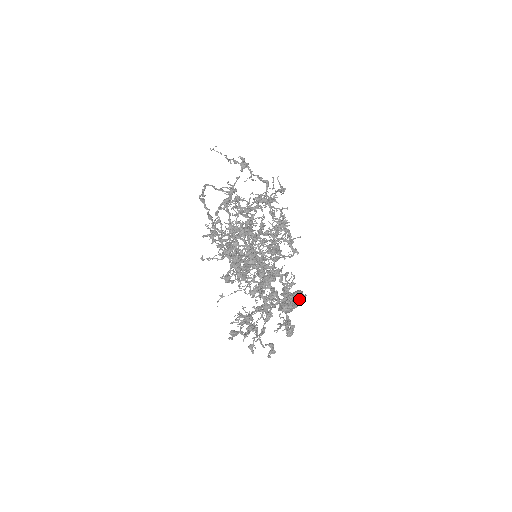
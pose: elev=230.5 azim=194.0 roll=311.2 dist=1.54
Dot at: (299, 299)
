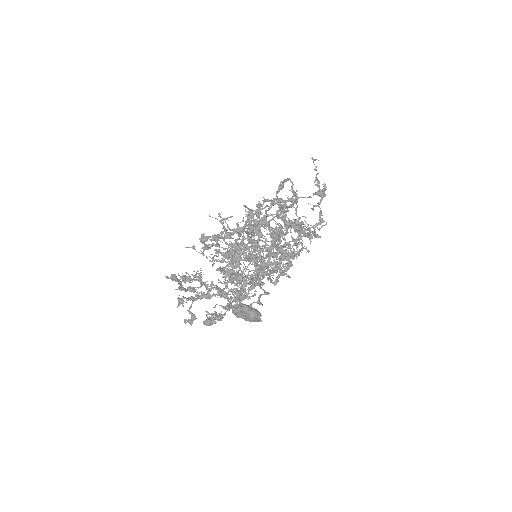
Dot at: (250, 316)
